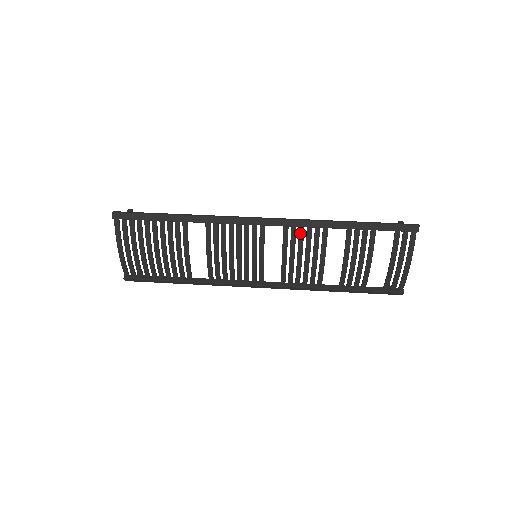
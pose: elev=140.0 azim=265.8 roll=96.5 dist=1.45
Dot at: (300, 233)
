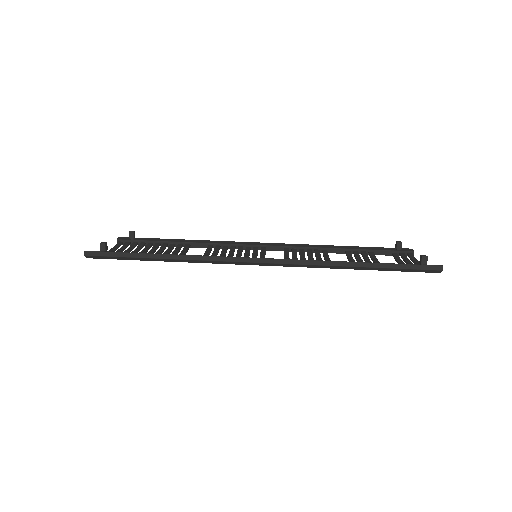
Dot at: occluded
